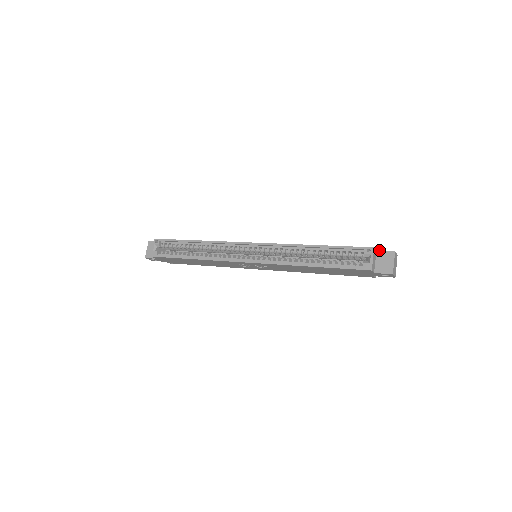
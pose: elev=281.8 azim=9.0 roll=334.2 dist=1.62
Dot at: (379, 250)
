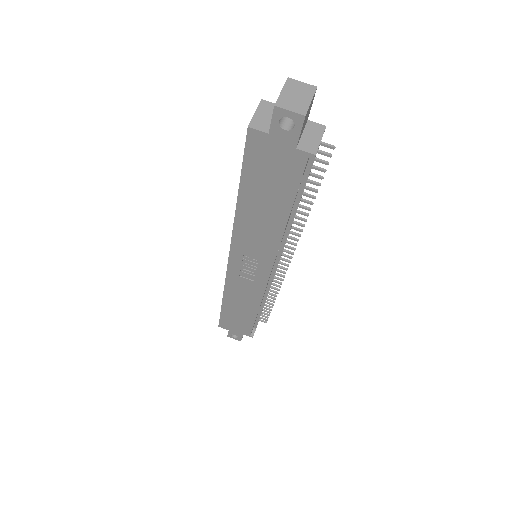
Dot at: occluded
